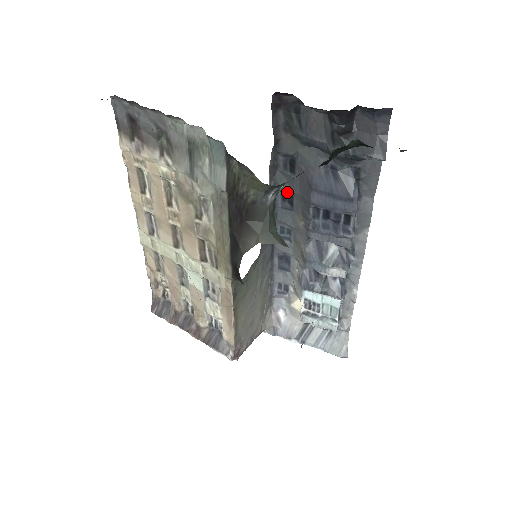
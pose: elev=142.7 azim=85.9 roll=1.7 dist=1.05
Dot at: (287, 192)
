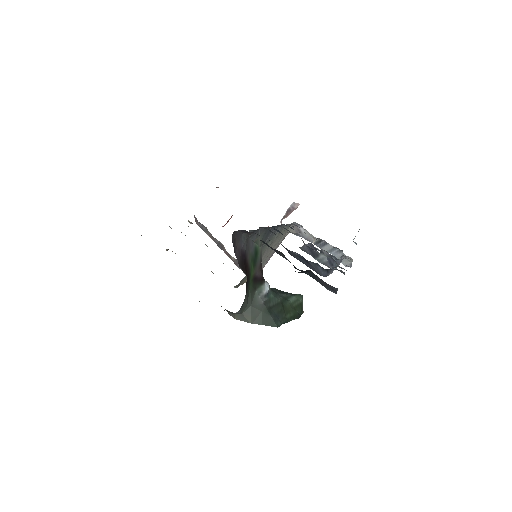
Dot at: occluded
